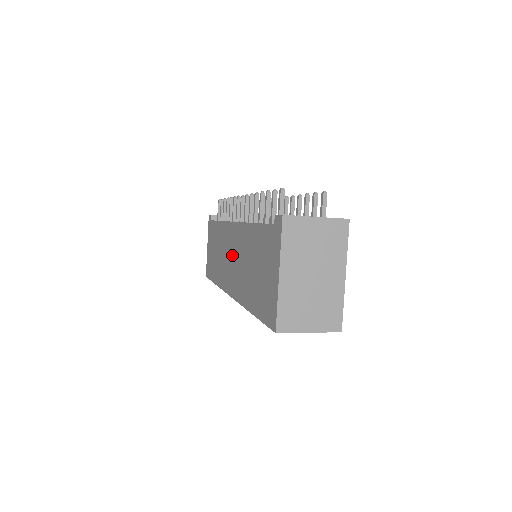
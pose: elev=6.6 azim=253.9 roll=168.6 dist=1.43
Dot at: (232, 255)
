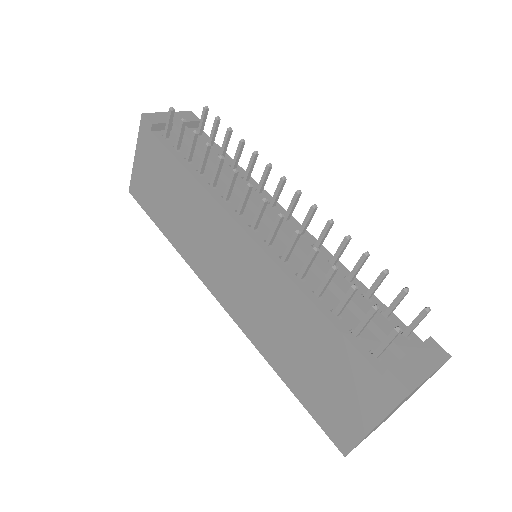
Dot at: (233, 267)
